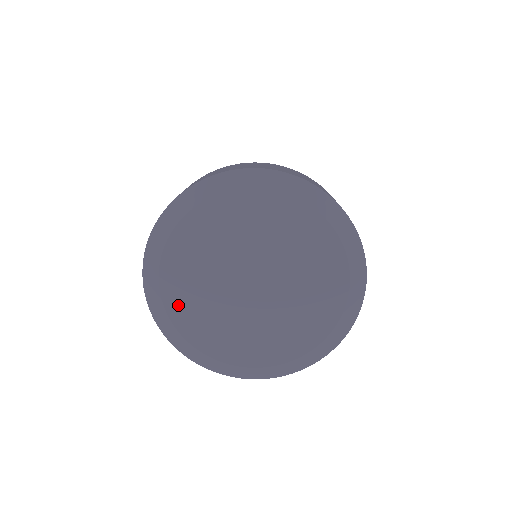
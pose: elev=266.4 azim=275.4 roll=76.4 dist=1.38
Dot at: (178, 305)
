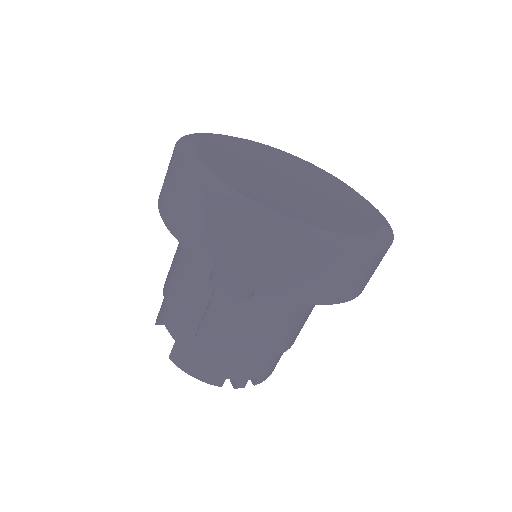
Dot at: (233, 142)
